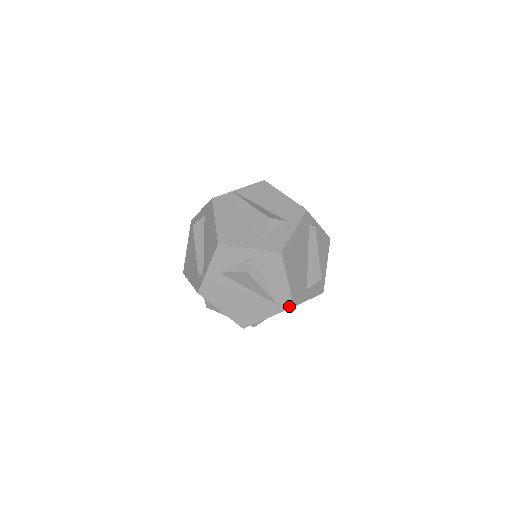
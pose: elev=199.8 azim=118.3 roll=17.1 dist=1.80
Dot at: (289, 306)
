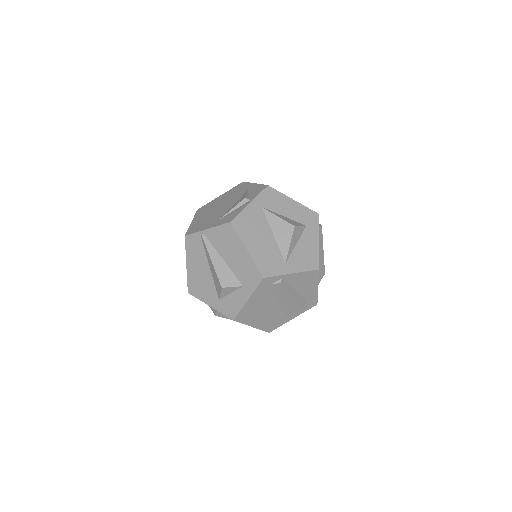
Dot at: occluded
